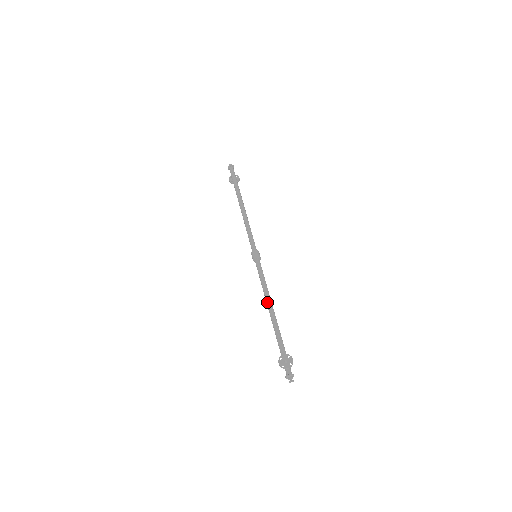
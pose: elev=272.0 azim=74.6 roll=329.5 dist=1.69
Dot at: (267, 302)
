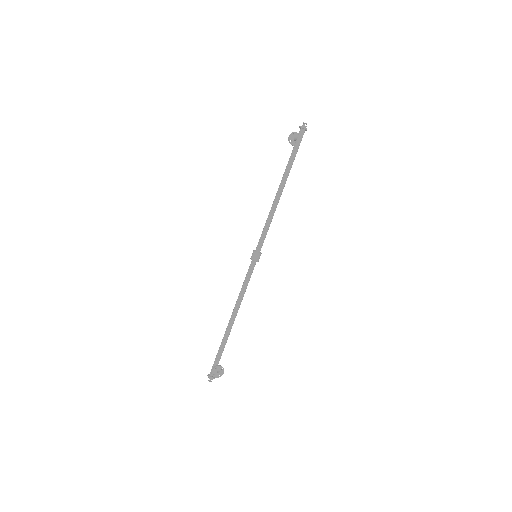
Dot at: (236, 308)
